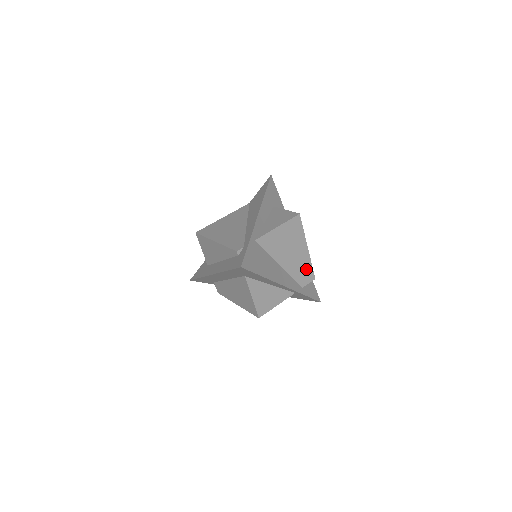
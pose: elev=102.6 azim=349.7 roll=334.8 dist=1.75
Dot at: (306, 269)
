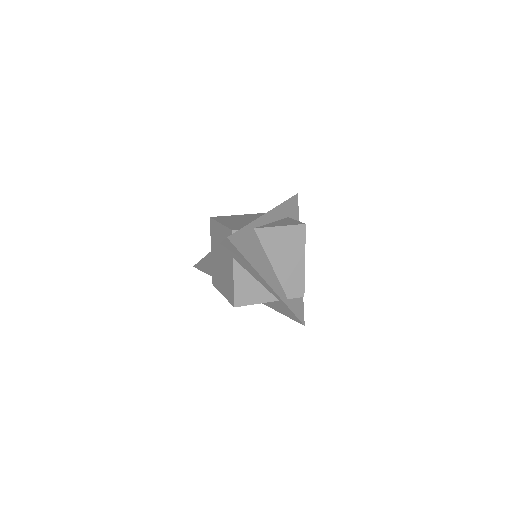
Dot at: (297, 282)
